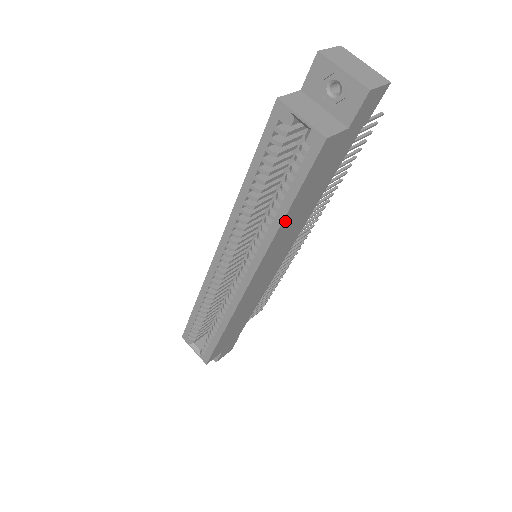
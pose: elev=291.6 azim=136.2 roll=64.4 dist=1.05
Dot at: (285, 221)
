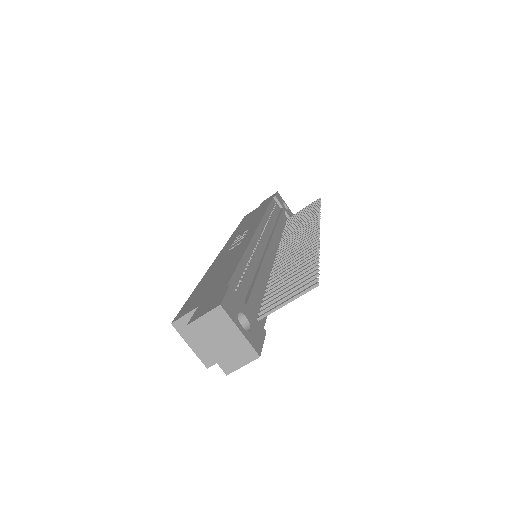
Dot at: occluded
